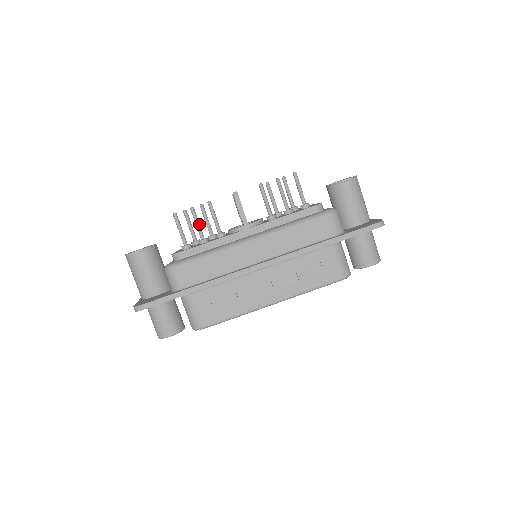
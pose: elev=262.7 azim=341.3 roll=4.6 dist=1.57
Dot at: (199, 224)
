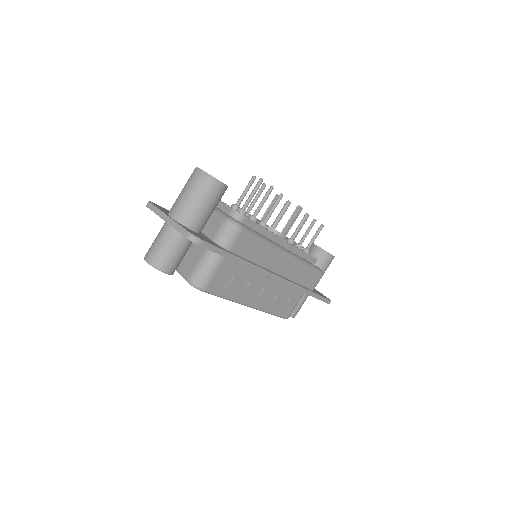
Dot at: occluded
